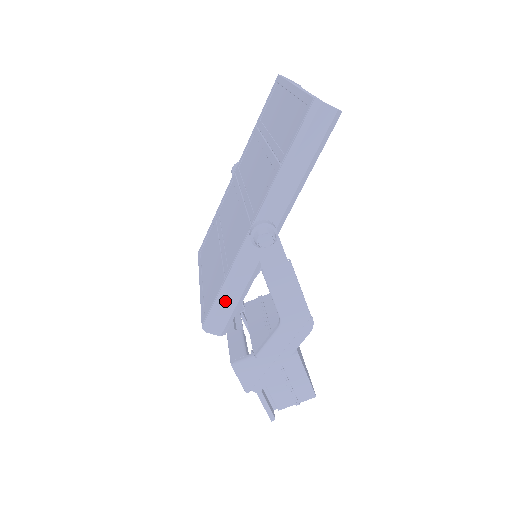
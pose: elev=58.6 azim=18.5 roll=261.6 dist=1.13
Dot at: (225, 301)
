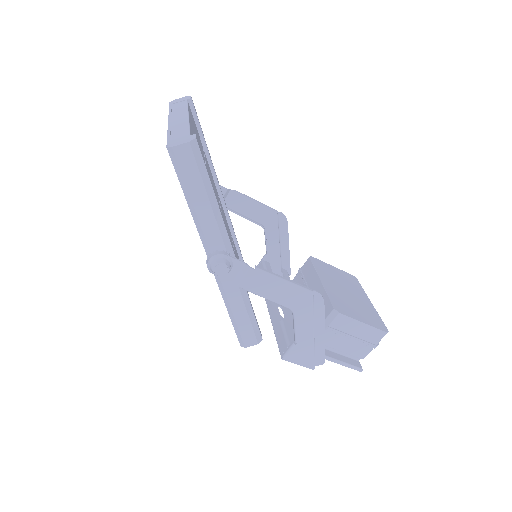
Dot at: (238, 321)
